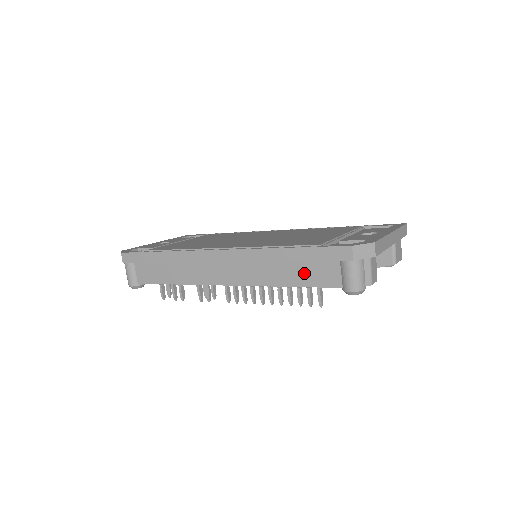
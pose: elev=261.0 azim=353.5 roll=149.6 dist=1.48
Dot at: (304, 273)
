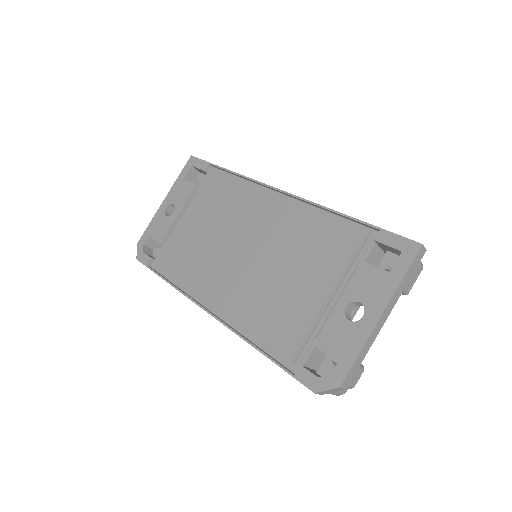
Dot at: occluded
